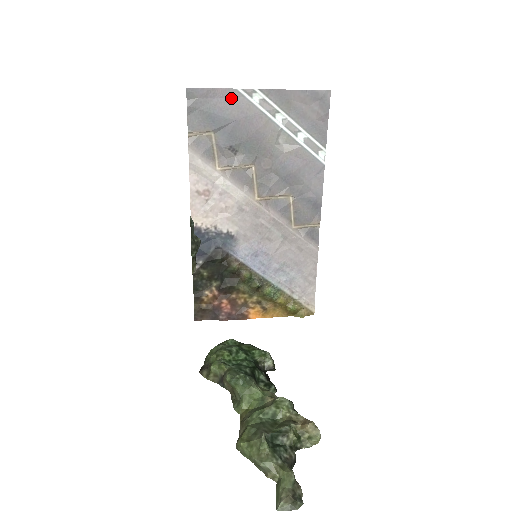
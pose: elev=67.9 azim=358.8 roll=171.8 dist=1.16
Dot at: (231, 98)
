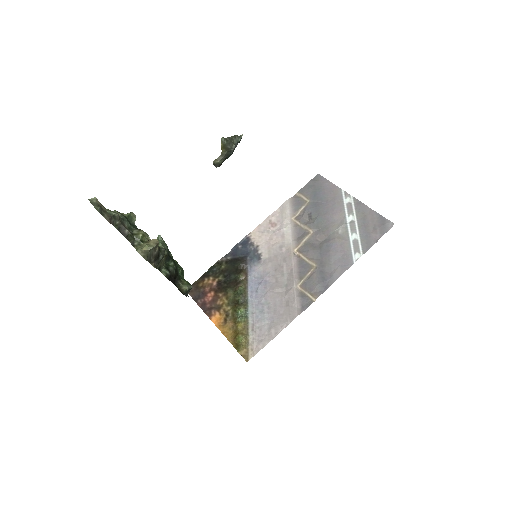
Dot at: (335, 192)
